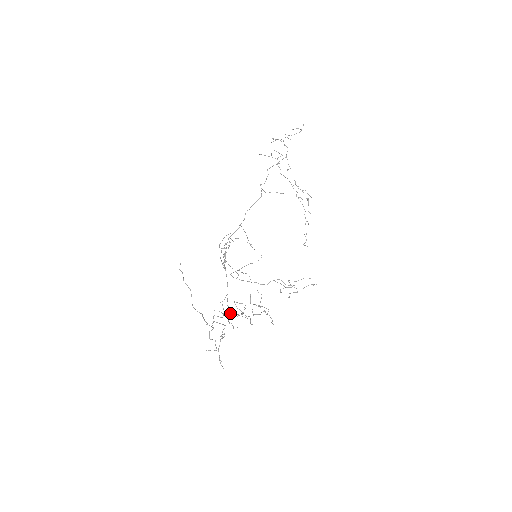
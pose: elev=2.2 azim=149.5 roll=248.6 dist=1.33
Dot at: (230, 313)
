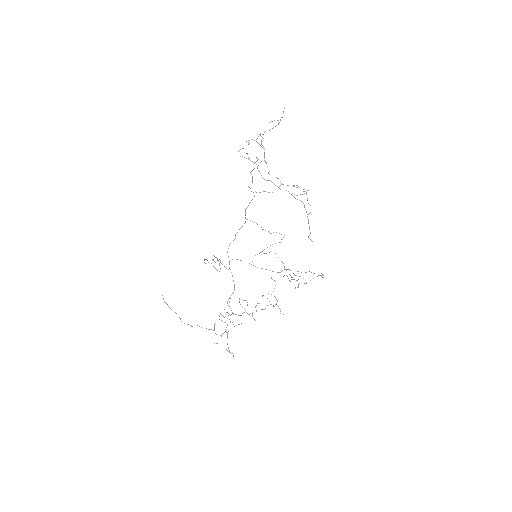
Dot at: occluded
